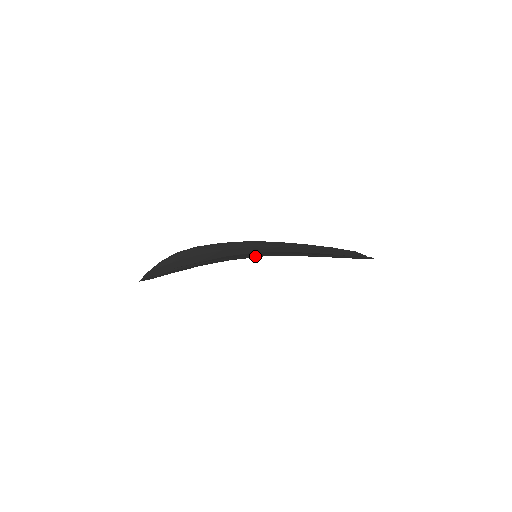
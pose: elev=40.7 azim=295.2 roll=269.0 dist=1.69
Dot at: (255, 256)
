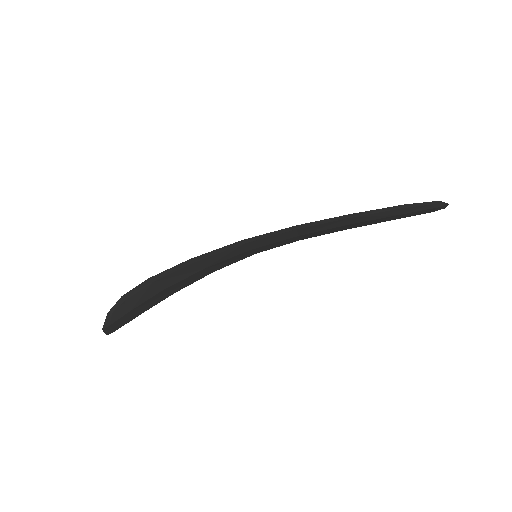
Dot at: (225, 248)
